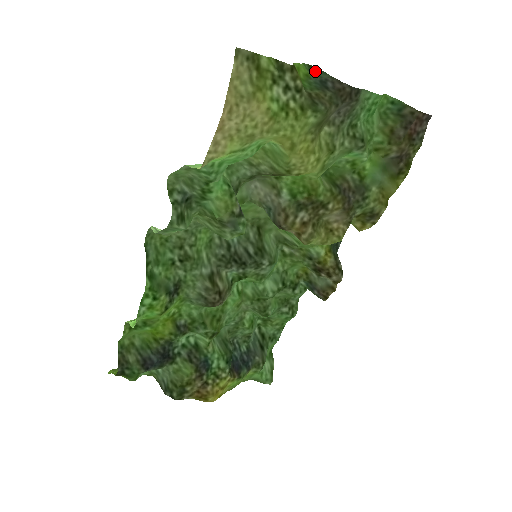
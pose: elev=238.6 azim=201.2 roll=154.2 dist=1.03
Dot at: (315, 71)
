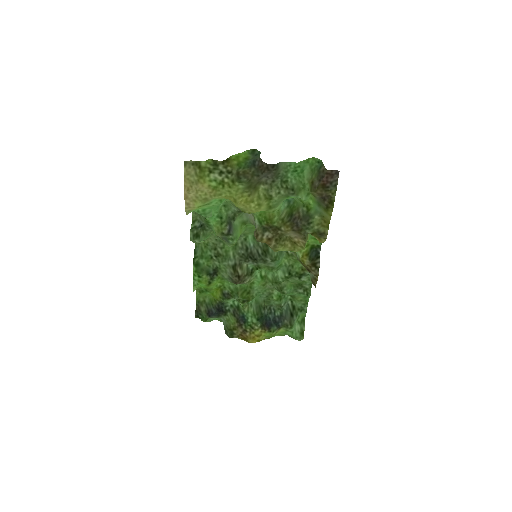
Dot at: (256, 153)
